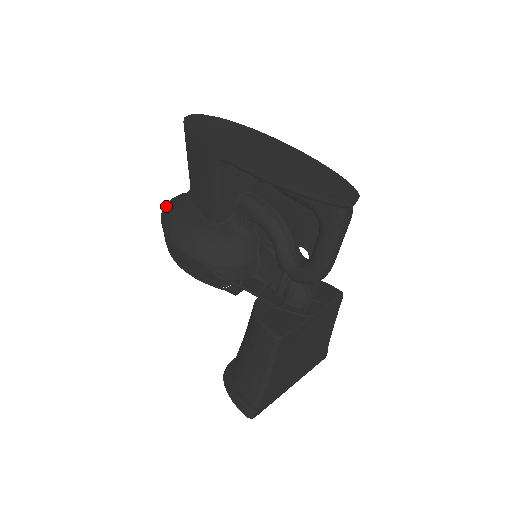
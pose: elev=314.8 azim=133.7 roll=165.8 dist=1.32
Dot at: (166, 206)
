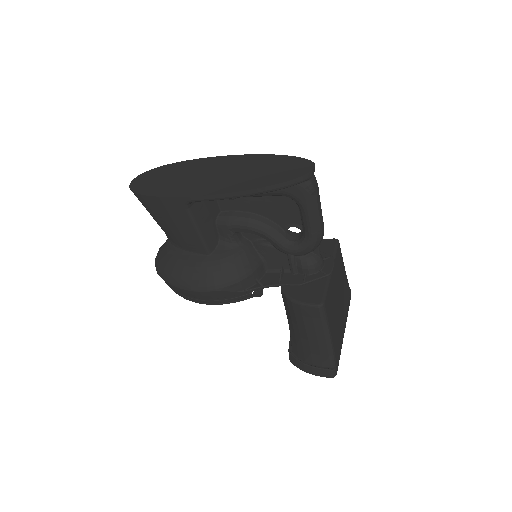
Dot at: (157, 265)
